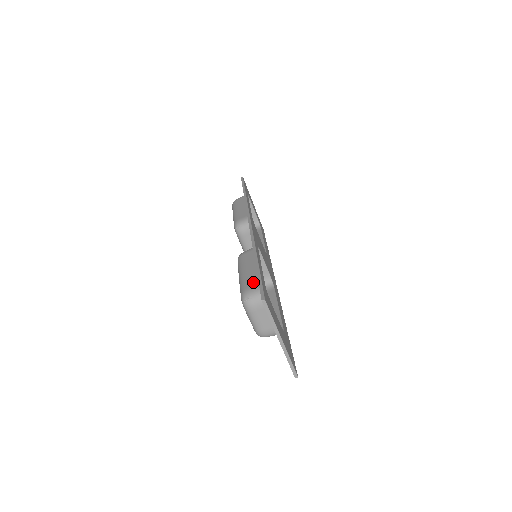
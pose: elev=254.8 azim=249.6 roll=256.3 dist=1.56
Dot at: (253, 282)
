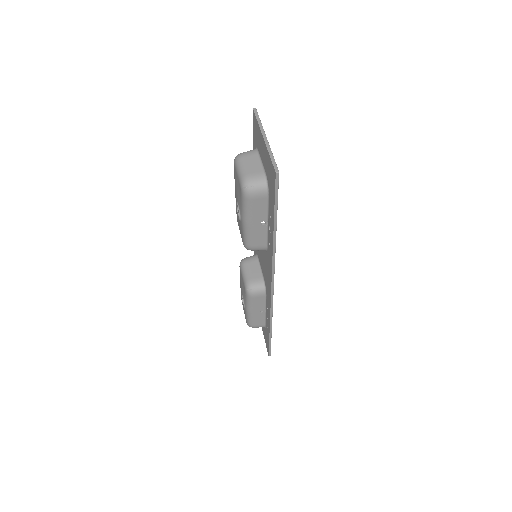
Dot at: occluded
